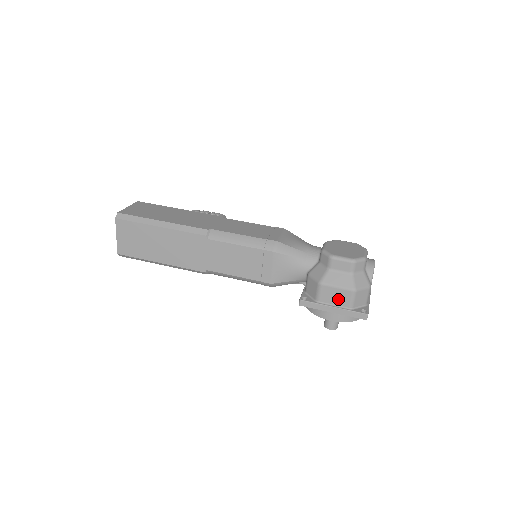
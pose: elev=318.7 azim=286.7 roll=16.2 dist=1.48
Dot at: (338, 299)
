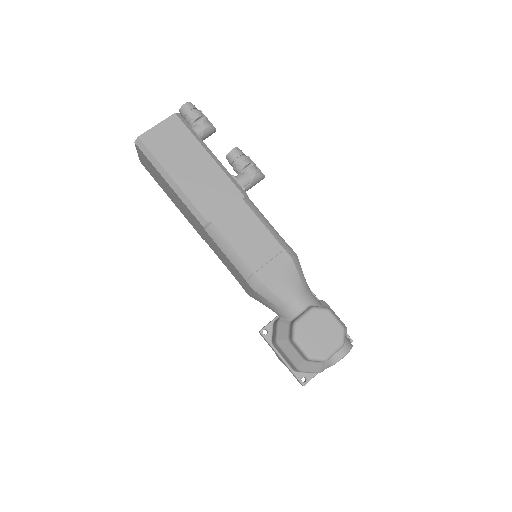
Dot at: (286, 360)
